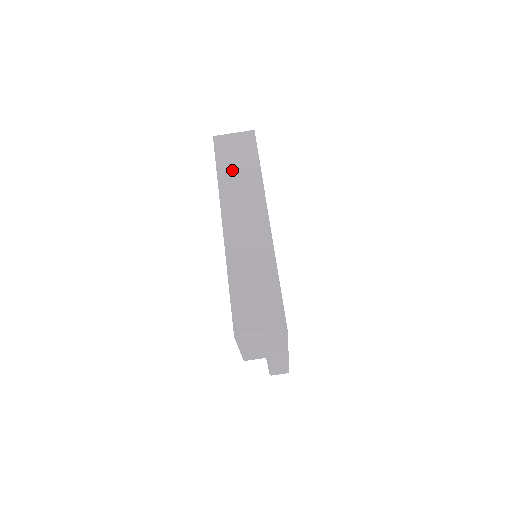
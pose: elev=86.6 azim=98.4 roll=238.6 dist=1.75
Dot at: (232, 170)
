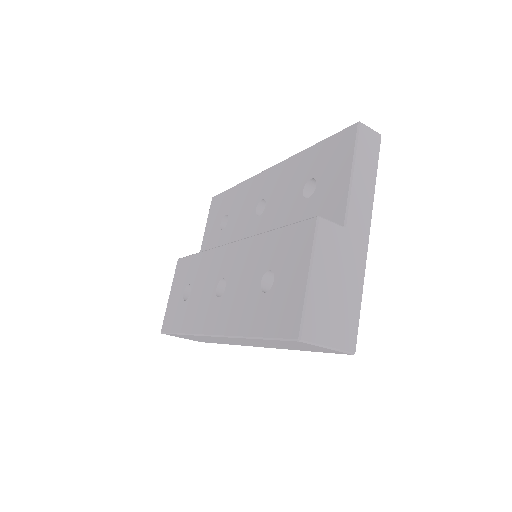
Dot at: occluded
